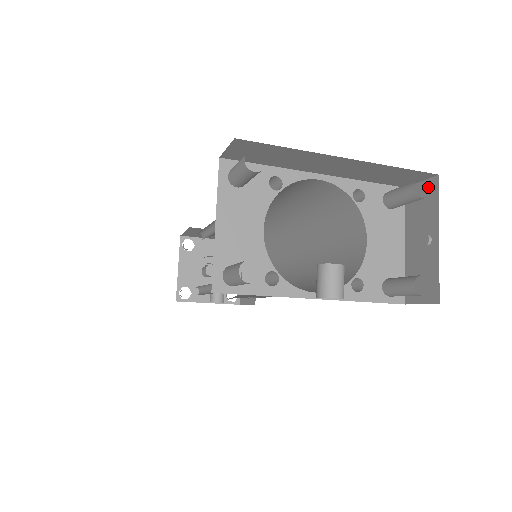
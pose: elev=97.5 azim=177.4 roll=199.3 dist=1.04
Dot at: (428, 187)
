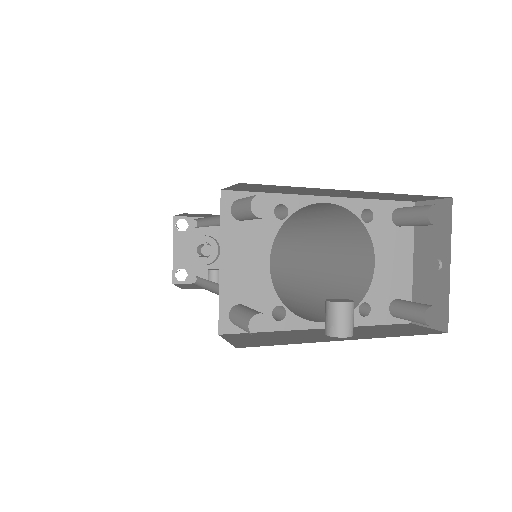
Dot at: (440, 208)
